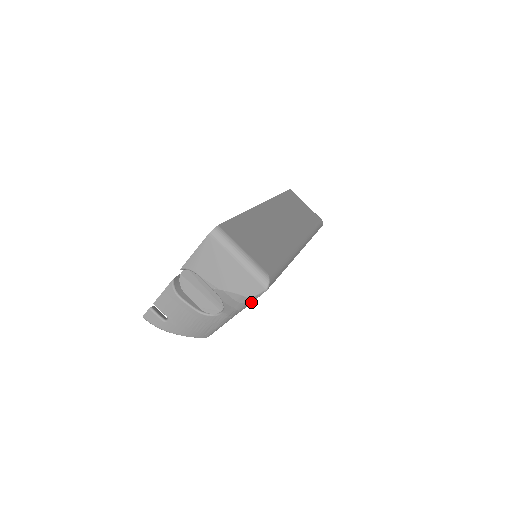
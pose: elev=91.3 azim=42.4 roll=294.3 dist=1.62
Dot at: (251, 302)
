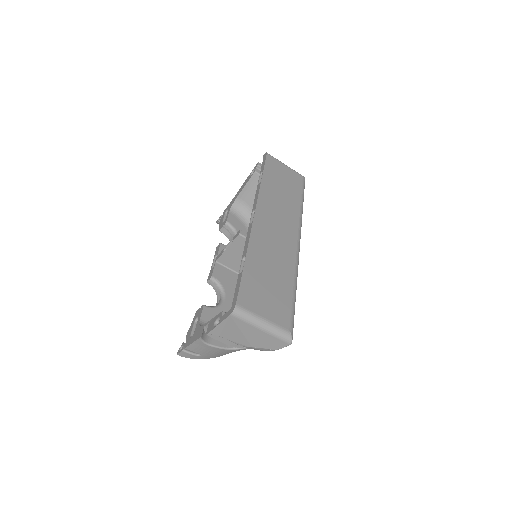
Dot at: occluded
